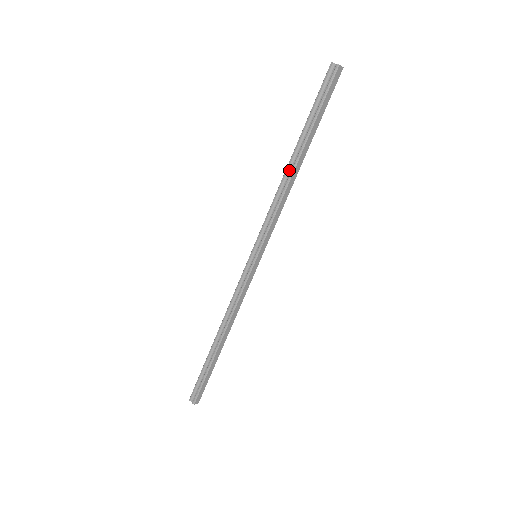
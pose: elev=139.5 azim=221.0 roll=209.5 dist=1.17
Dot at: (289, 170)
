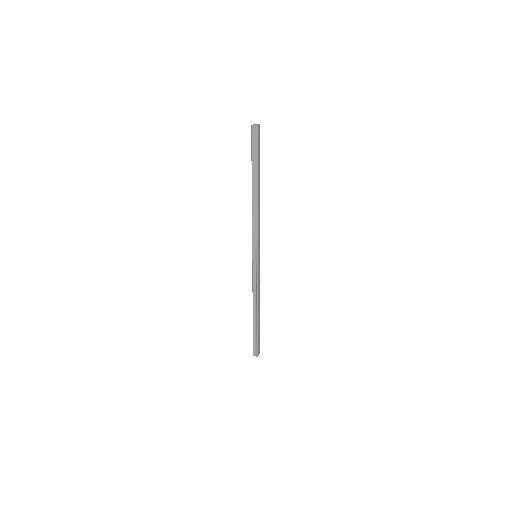
Dot at: (254, 199)
